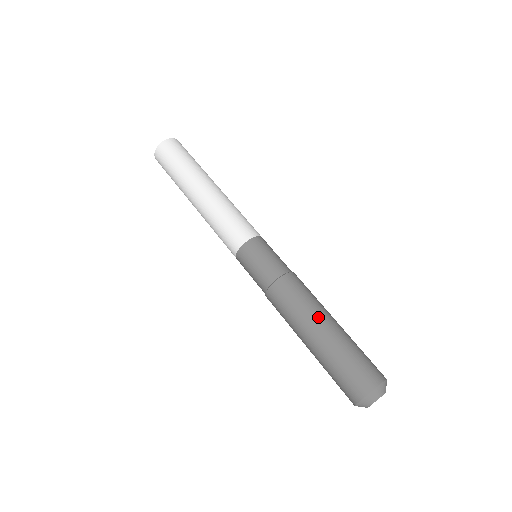
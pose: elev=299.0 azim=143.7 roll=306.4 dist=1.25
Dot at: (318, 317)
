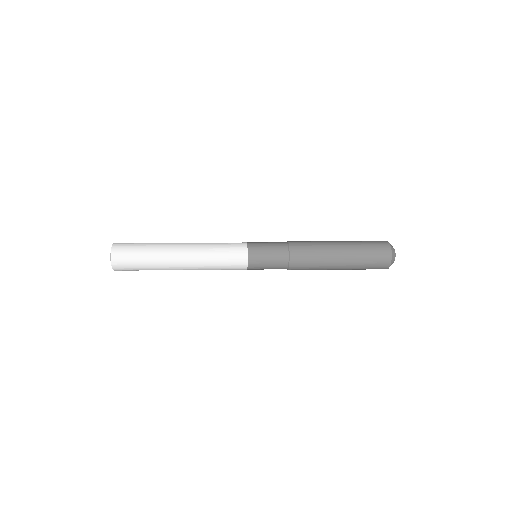
Dot at: (331, 247)
